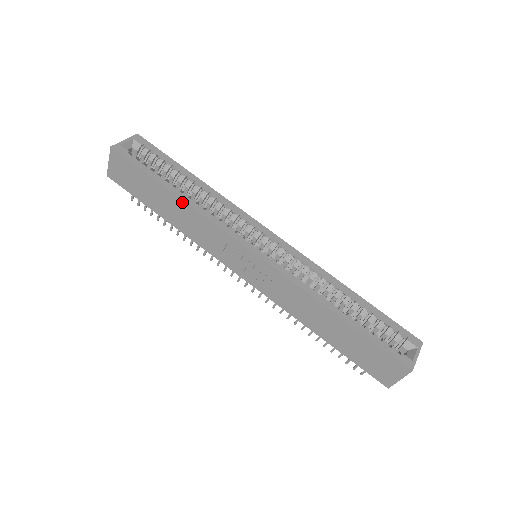
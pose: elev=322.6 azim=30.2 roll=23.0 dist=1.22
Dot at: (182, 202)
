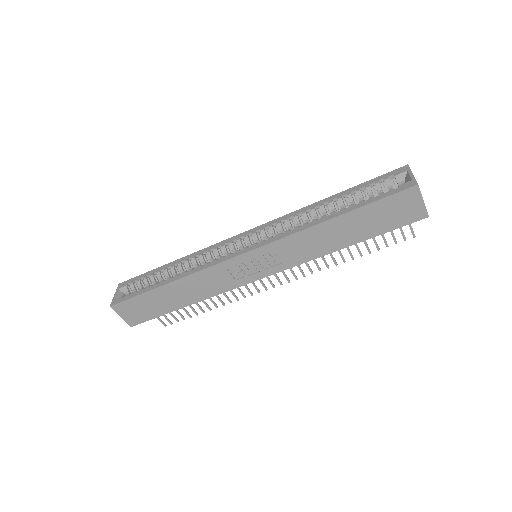
Dot at: (177, 282)
